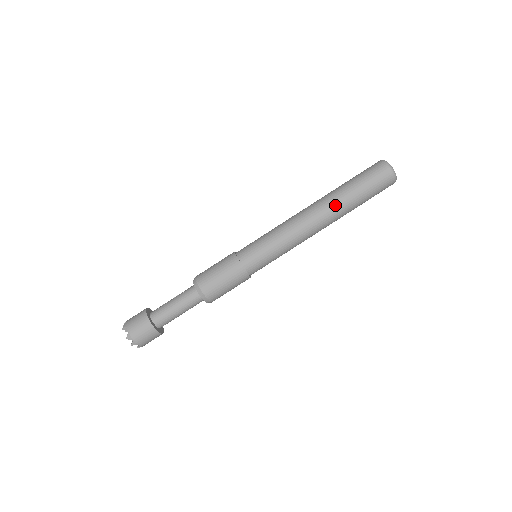
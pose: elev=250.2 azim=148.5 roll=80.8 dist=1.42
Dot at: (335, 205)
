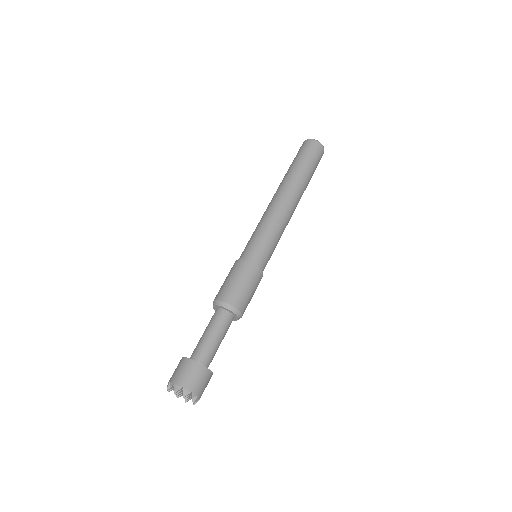
Dot at: (290, 180)
